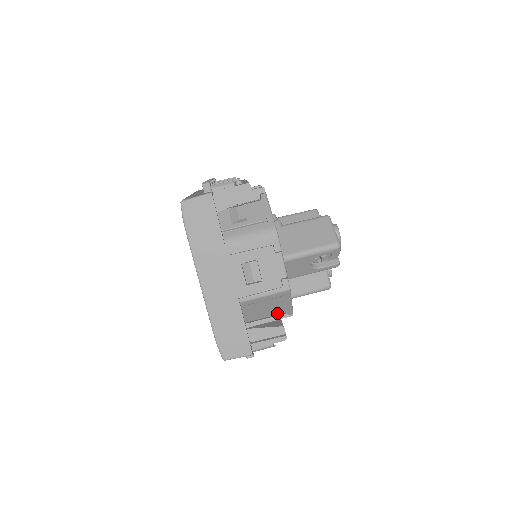
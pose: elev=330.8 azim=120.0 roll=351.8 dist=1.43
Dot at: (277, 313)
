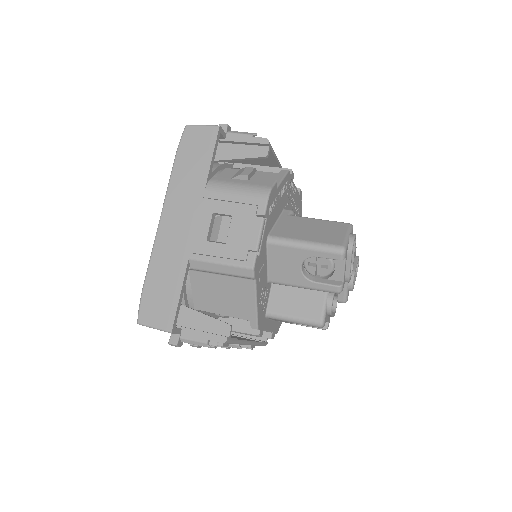
Dot at: (237, 314)
